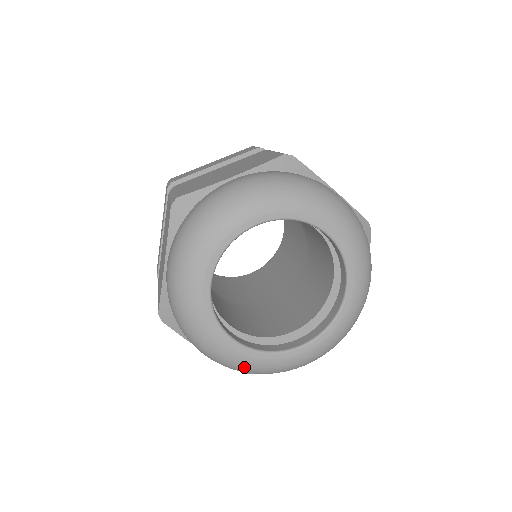
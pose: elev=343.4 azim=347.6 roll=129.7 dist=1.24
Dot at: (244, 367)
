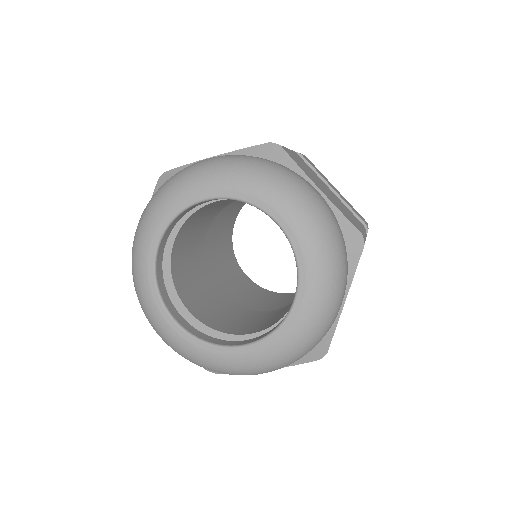
Dot at: (181, 351)
